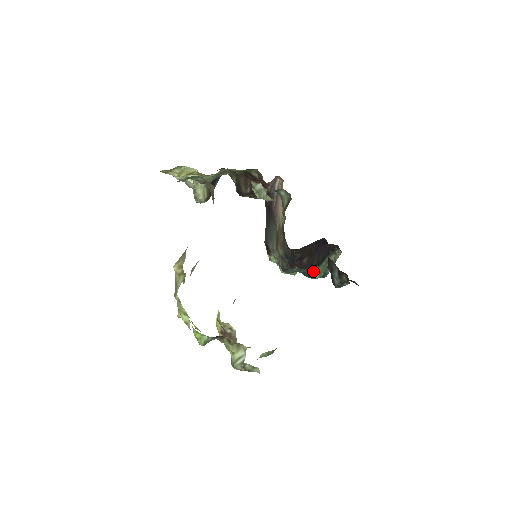
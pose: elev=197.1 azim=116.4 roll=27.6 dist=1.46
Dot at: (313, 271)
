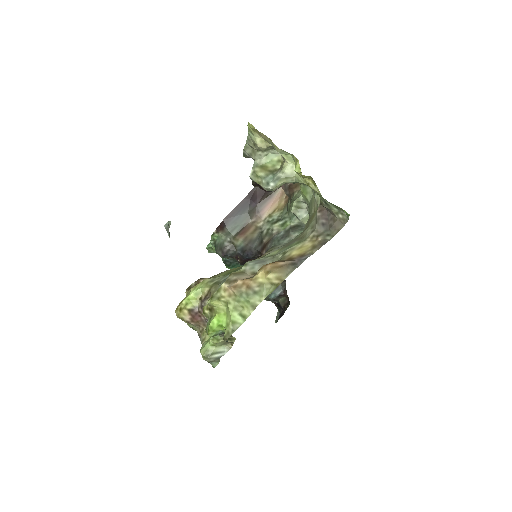
Dot at: (237, 265)
